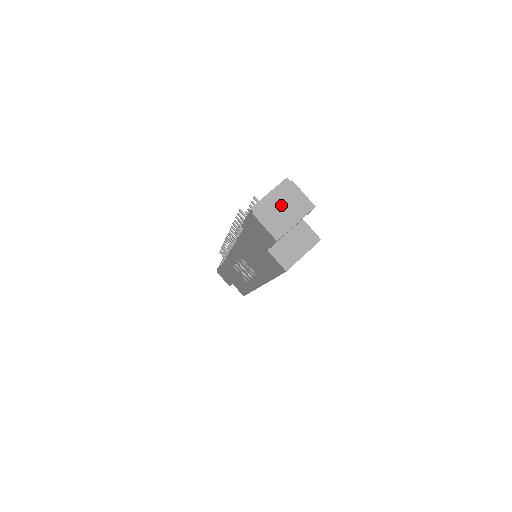
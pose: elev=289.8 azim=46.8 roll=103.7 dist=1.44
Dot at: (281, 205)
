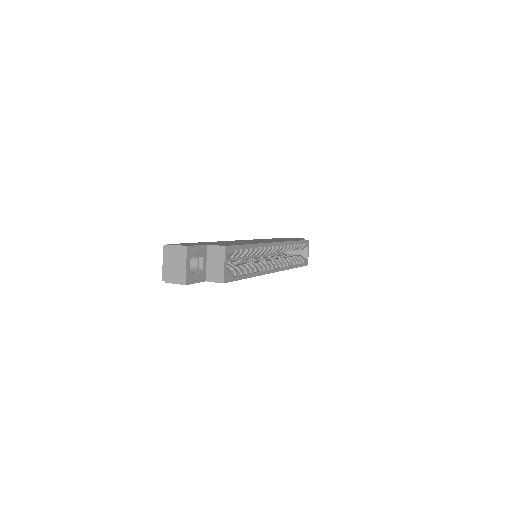
Dot at: (172, 264)
